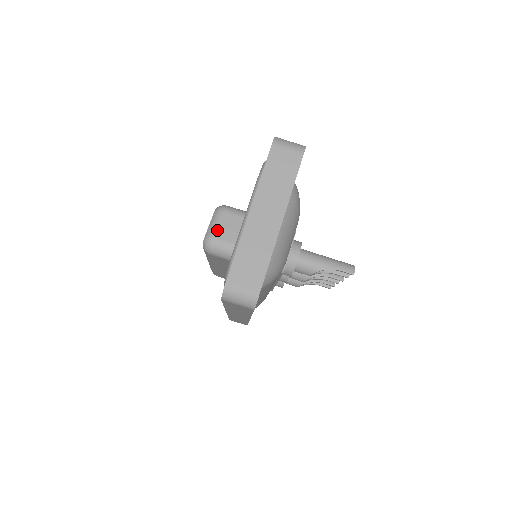
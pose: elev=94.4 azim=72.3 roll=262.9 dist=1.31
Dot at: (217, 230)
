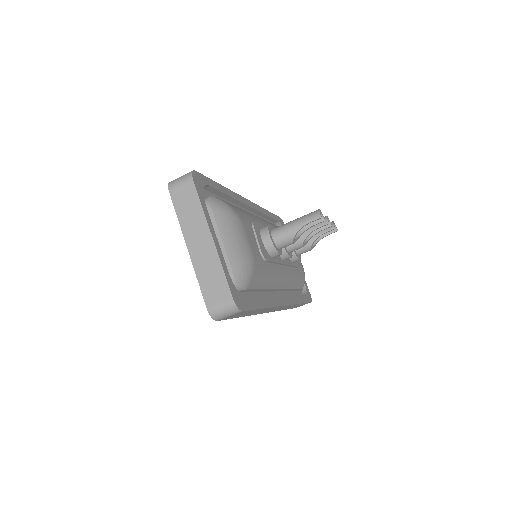
Dot at: occluded
